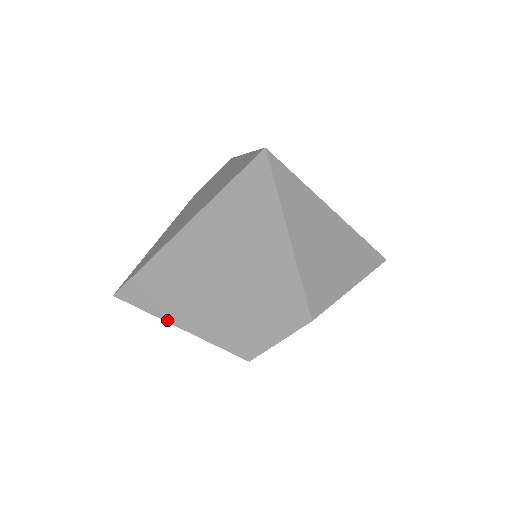
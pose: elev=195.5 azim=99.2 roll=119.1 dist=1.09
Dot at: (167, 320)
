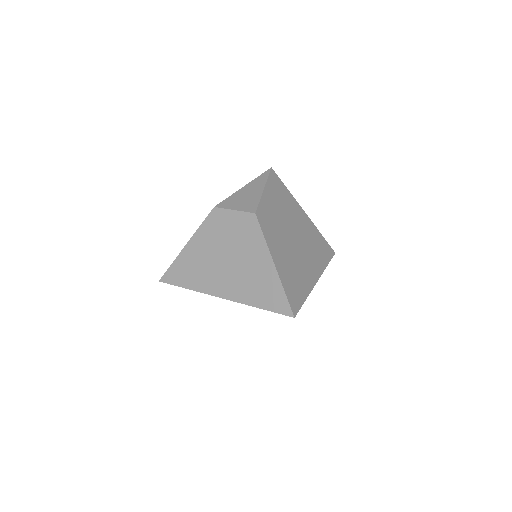
Dot at: occluded
